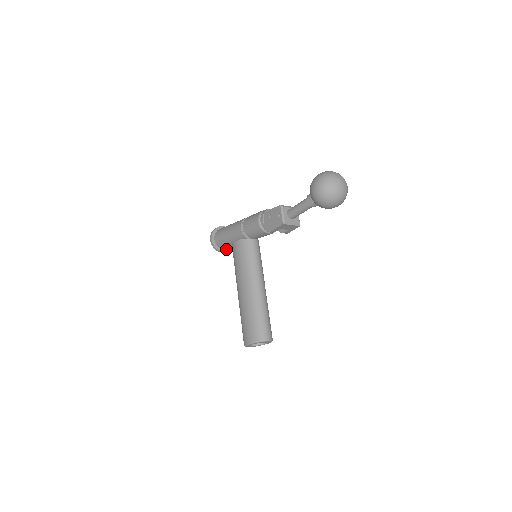
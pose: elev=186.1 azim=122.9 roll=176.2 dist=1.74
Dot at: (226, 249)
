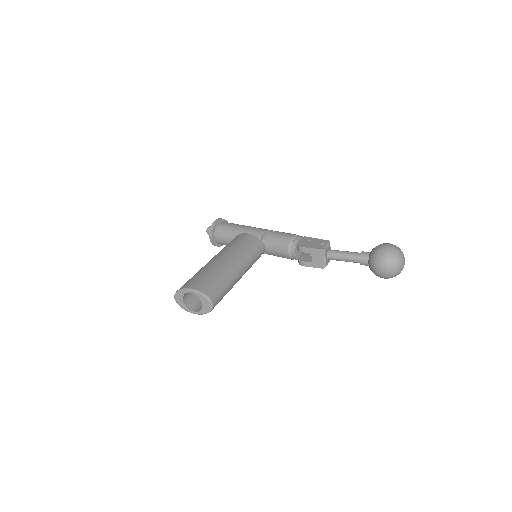
Dot at: (215, 240)
